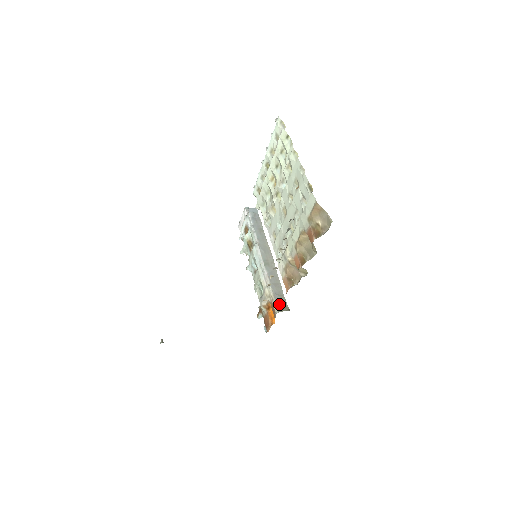
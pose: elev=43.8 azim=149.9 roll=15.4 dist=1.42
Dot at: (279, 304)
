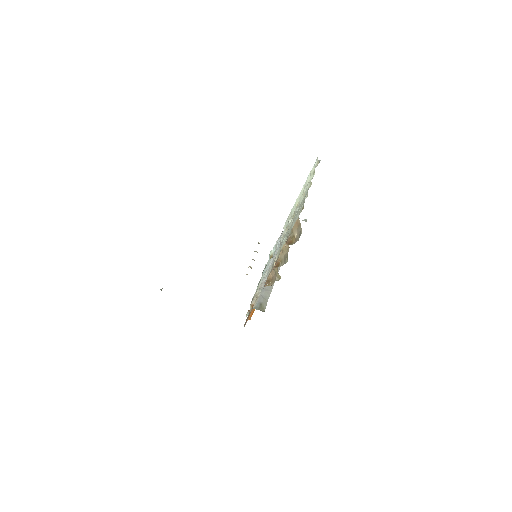
Dot at: (259, 304)
